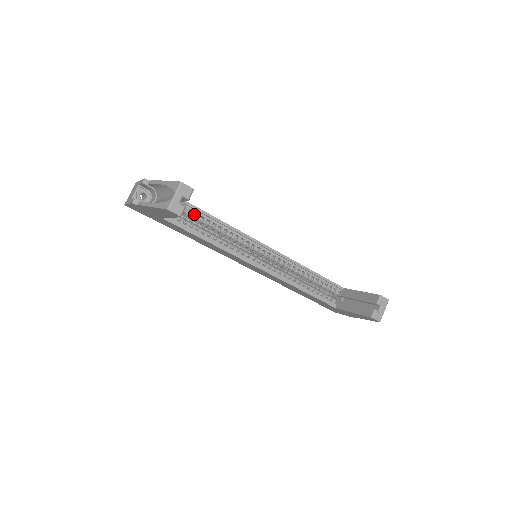
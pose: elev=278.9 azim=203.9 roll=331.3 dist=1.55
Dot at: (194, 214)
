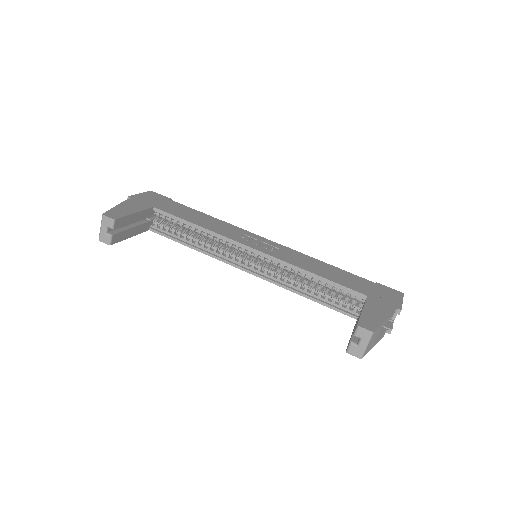
Dot at: occluded
